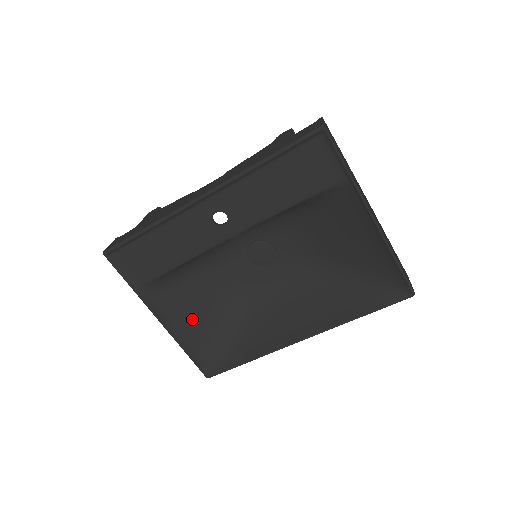
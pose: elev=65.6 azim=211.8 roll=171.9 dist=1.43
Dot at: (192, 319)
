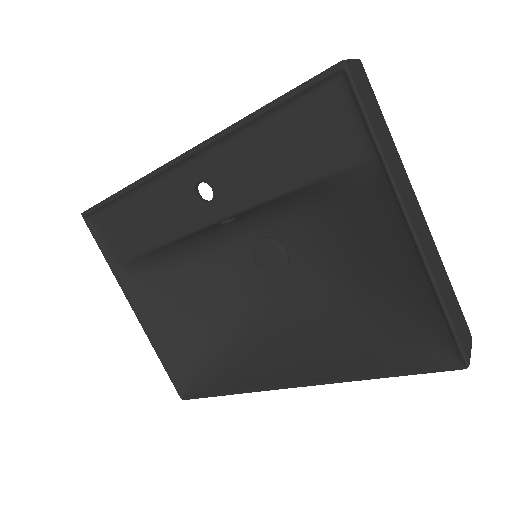
Dot at: (176, 320)
